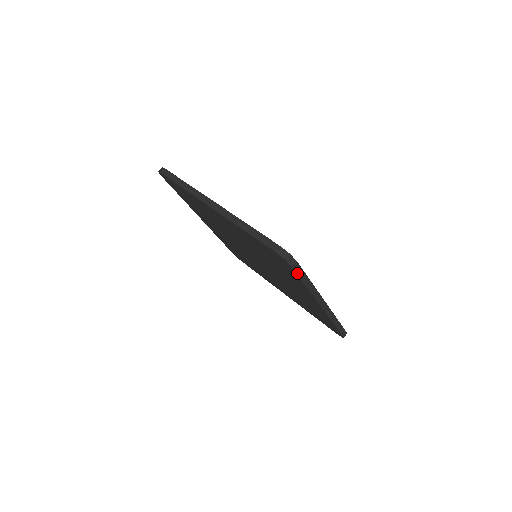
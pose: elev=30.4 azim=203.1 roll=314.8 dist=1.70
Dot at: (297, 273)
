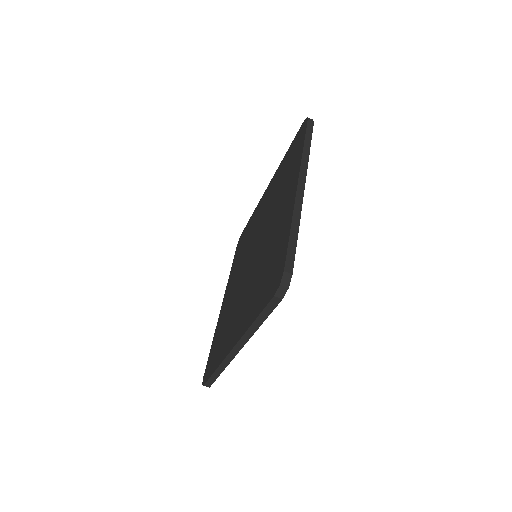
Dot at: (268, 305)
